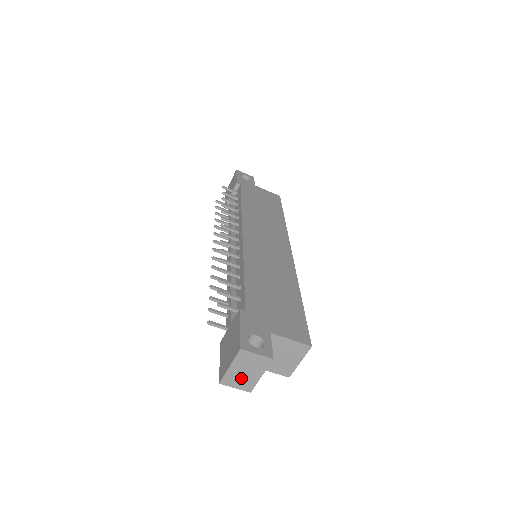
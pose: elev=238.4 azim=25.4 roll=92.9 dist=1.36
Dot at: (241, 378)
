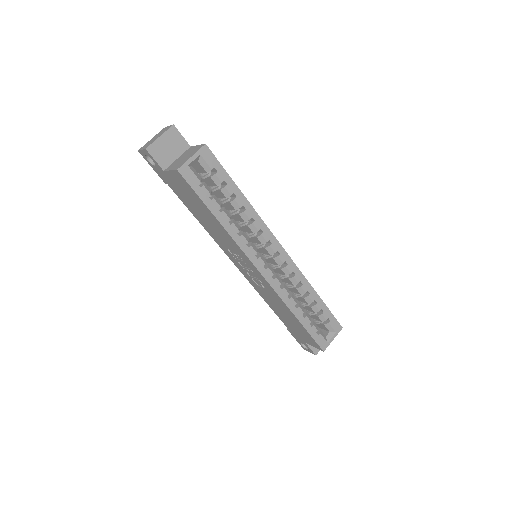
Dot at: occluded
